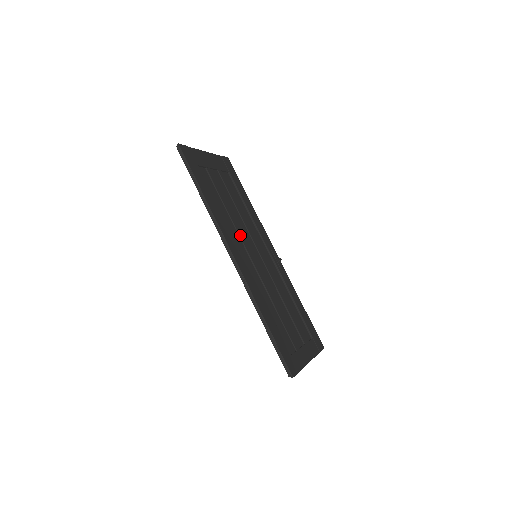
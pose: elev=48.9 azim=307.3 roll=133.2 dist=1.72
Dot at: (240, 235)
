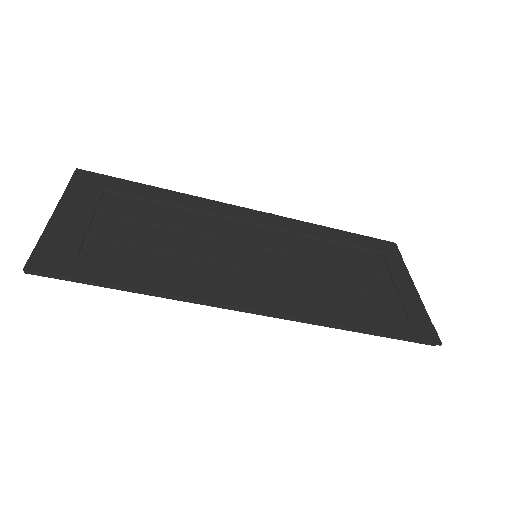
Dot at: (220, 262)
